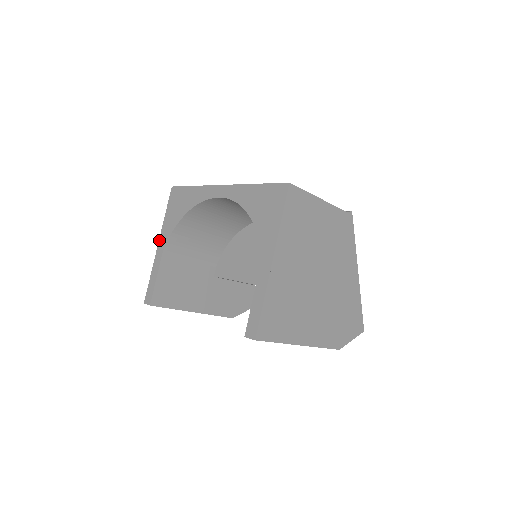
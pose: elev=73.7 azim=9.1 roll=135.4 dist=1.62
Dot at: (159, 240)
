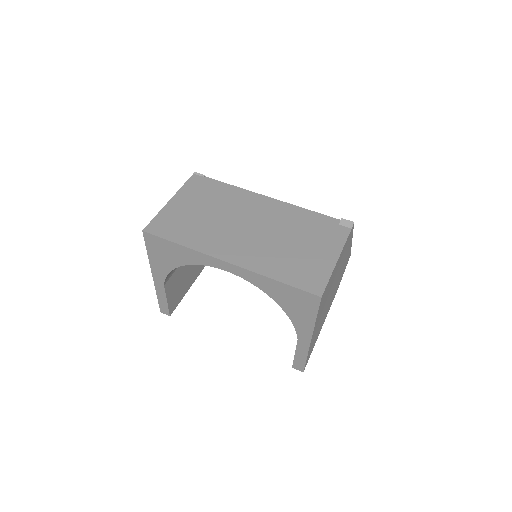
Dot at: (152, 274)
